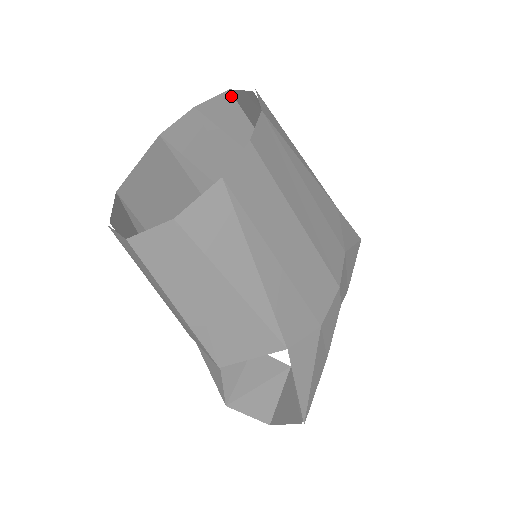
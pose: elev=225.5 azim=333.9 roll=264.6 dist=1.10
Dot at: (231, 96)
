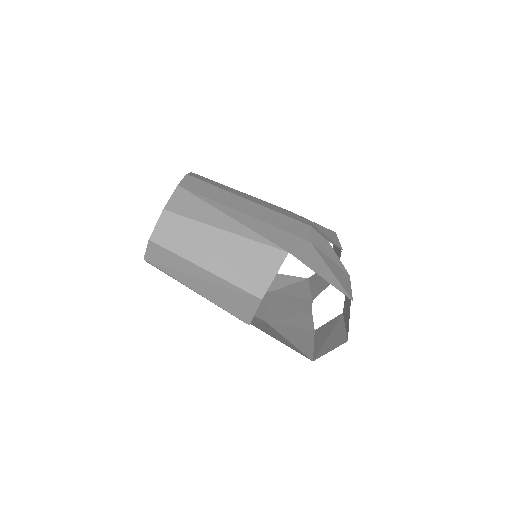
Dot at: occluded
